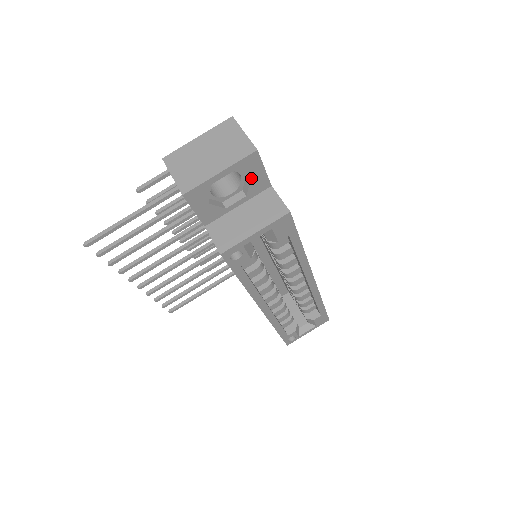
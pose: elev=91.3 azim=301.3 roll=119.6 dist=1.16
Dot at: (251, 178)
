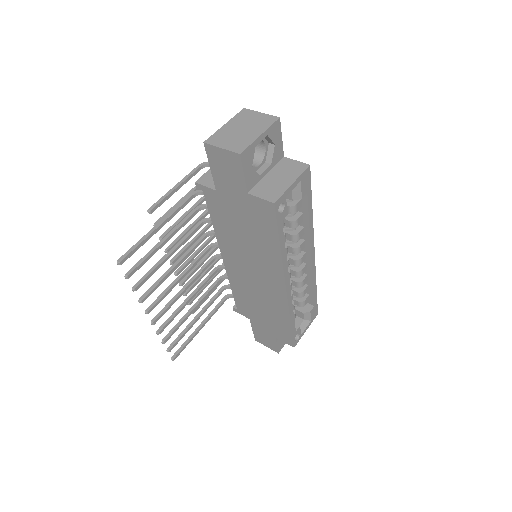
Dot at: (275, 146)
